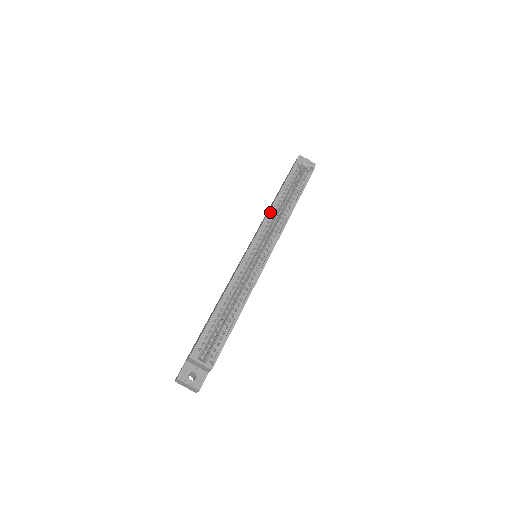
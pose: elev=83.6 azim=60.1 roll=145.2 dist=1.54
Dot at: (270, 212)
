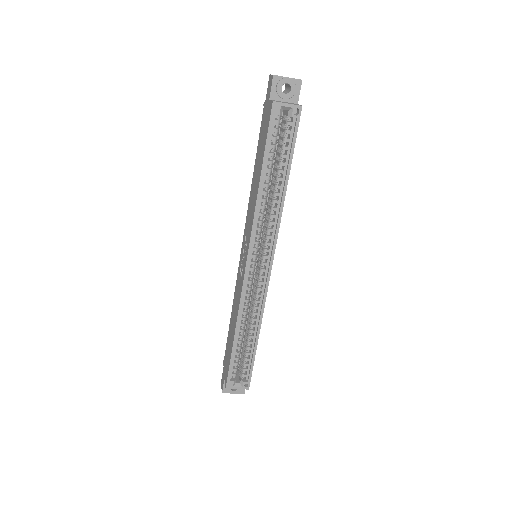
Dot at: (256, 214)
